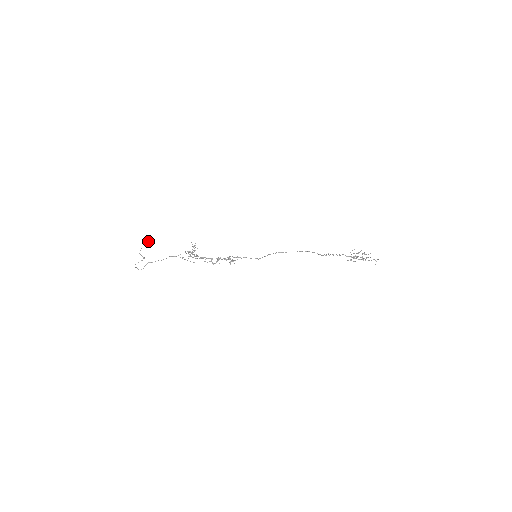
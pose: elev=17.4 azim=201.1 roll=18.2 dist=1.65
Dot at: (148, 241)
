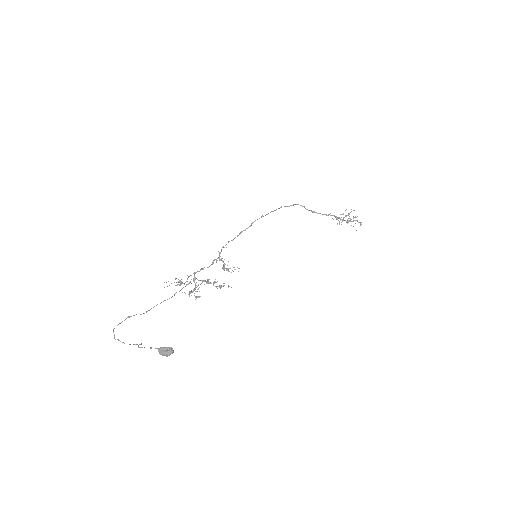
Dot at: (168, 355)
